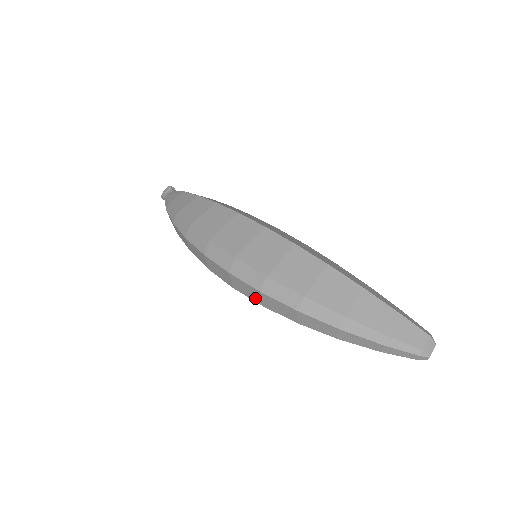
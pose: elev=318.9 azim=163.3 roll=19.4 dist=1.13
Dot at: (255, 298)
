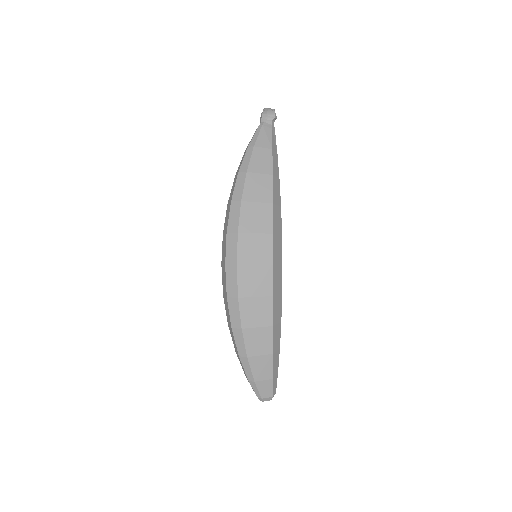
Dot at: (224, 289)
